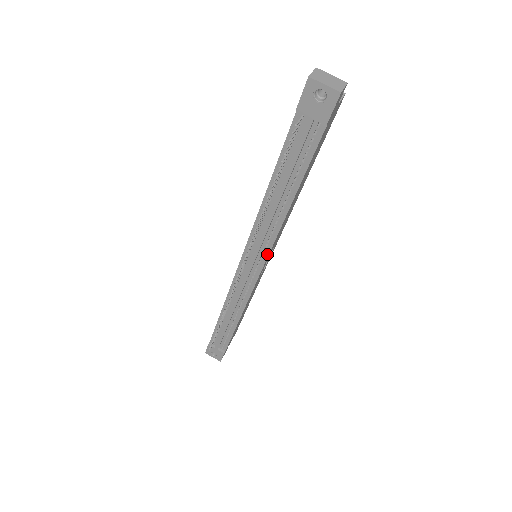
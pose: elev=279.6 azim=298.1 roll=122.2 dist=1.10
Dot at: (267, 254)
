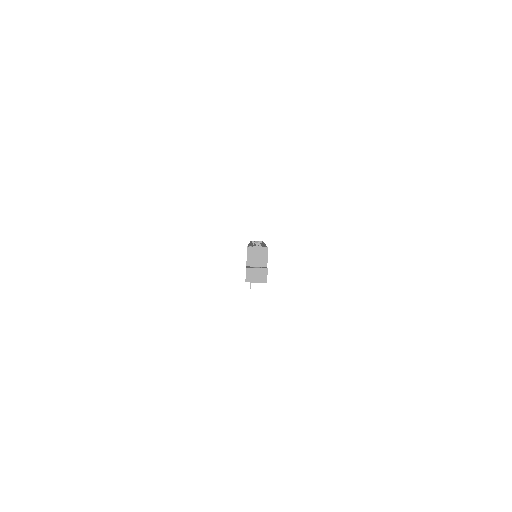
Dot at: occluded
